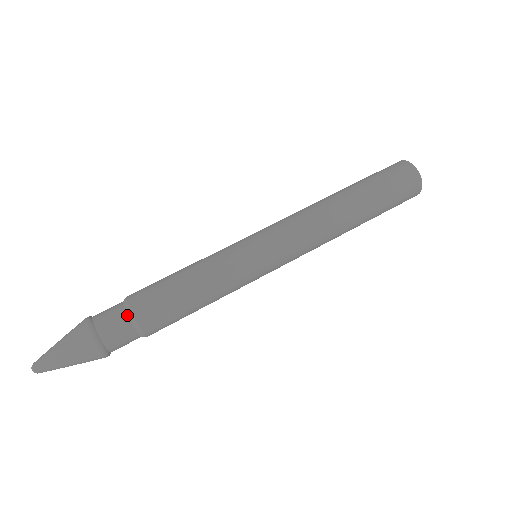
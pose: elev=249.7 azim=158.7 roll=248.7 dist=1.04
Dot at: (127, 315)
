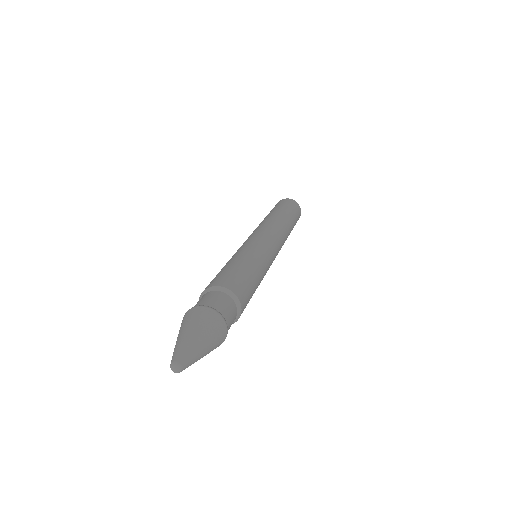
Dot at: (233, 300)
